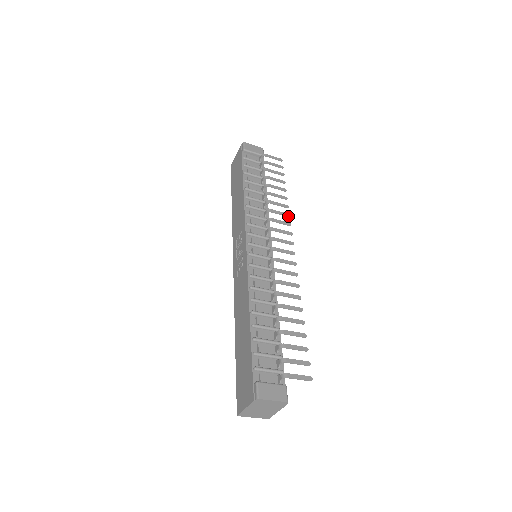
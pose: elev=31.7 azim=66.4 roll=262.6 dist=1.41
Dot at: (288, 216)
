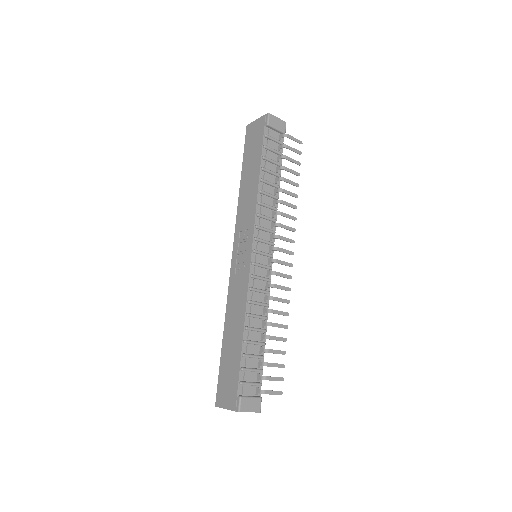
Dot at: occluded
